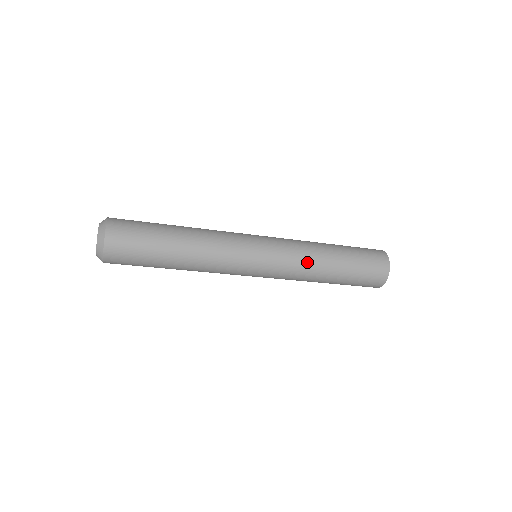
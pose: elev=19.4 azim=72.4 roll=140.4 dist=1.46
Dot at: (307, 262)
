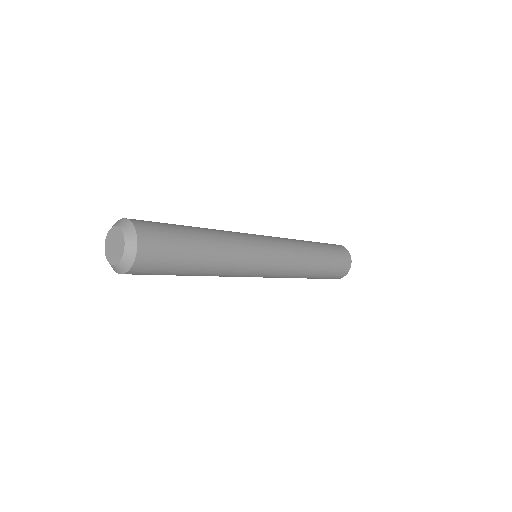
Dot at: (293, 276)
